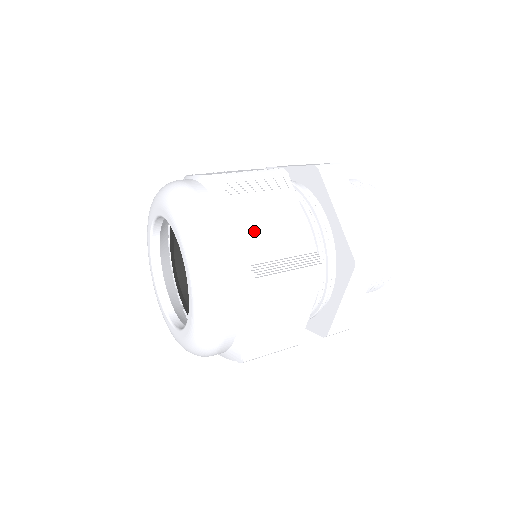
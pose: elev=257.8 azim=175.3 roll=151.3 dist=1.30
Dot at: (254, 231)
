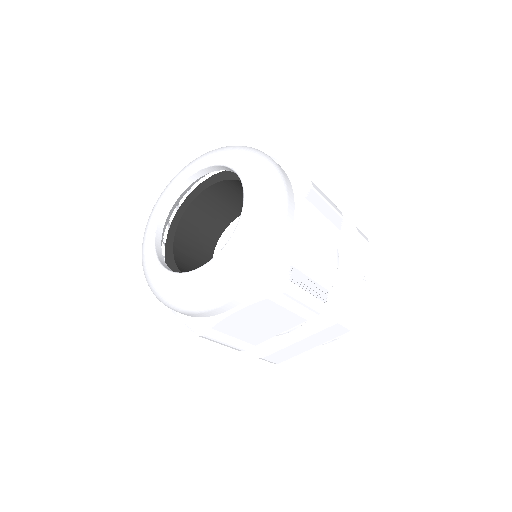
Dot at: occluded
